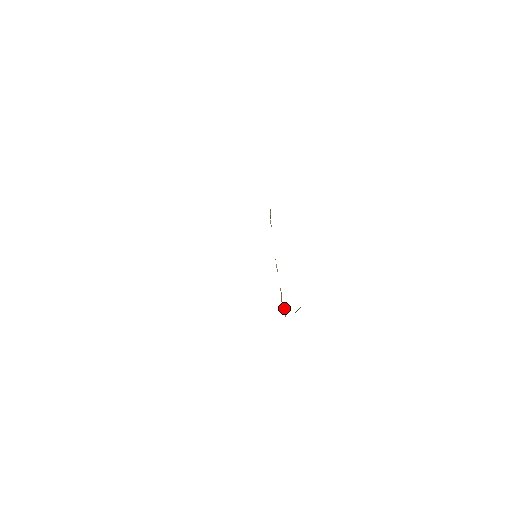
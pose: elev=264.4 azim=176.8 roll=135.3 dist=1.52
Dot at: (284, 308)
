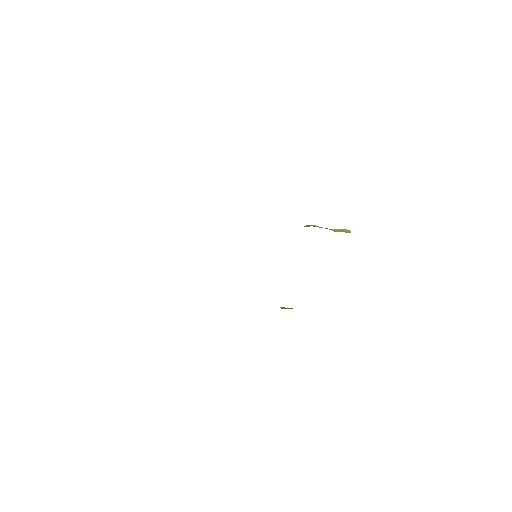
Dot at: occluded
